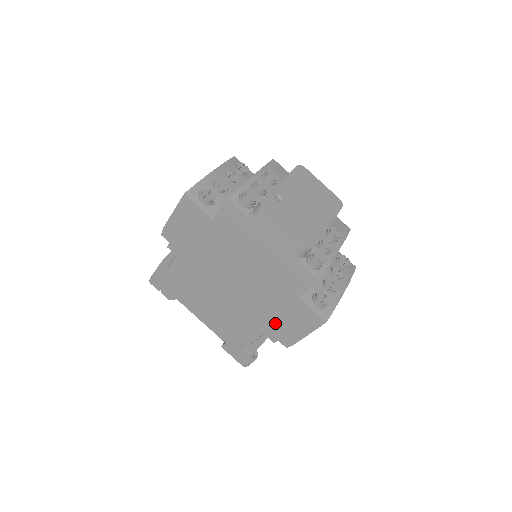
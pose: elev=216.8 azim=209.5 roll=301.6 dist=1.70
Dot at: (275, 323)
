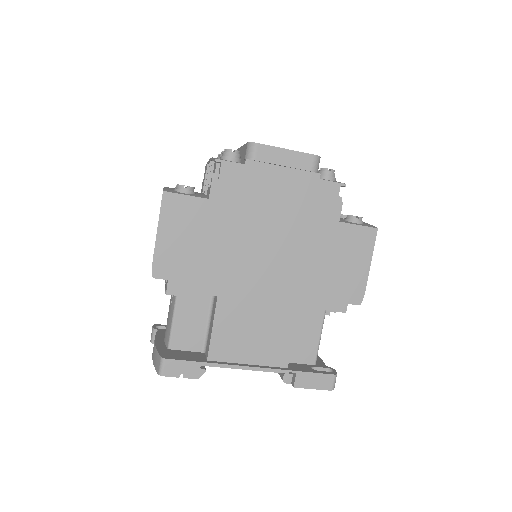
Dot at: (334, 281)
